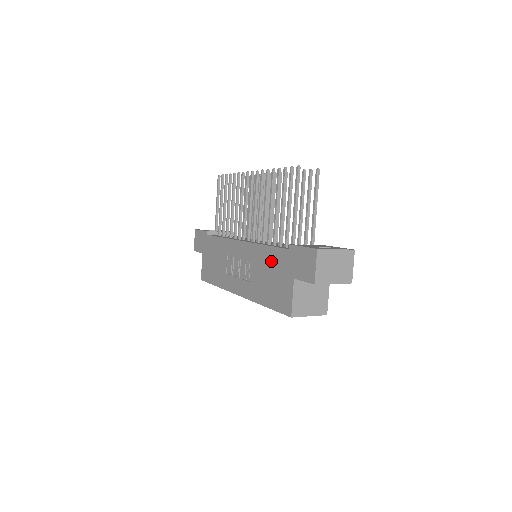
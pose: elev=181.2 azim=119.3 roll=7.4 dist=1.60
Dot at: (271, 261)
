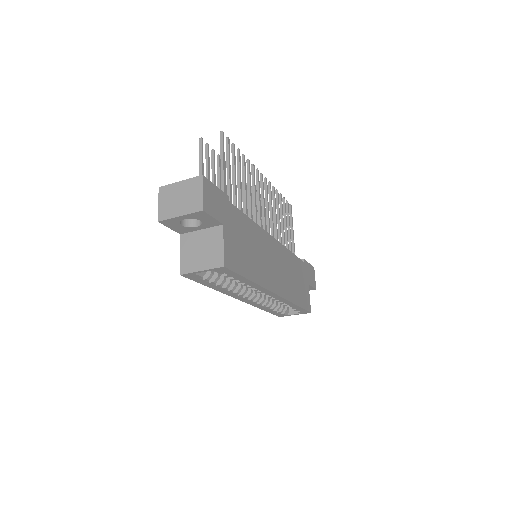
Dot at: occluded
